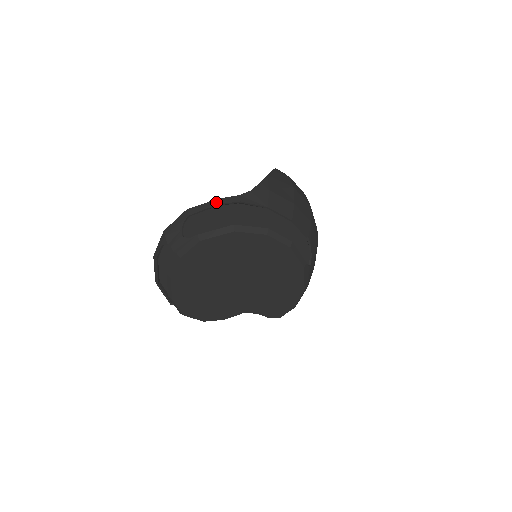
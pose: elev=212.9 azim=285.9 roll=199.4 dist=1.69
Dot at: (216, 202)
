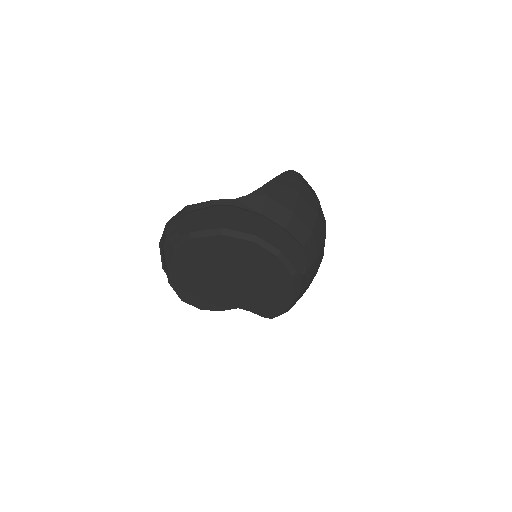
Dot at: (212, 203)
